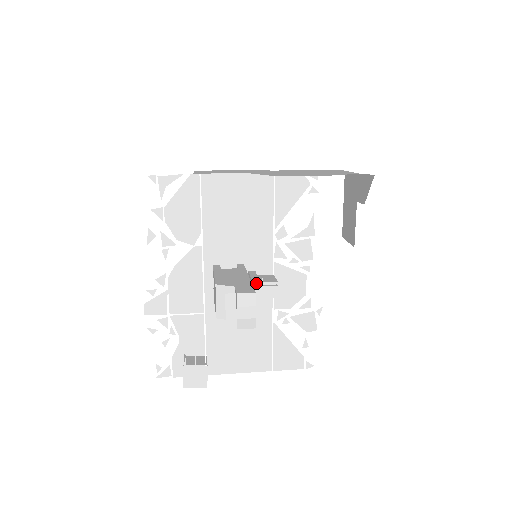
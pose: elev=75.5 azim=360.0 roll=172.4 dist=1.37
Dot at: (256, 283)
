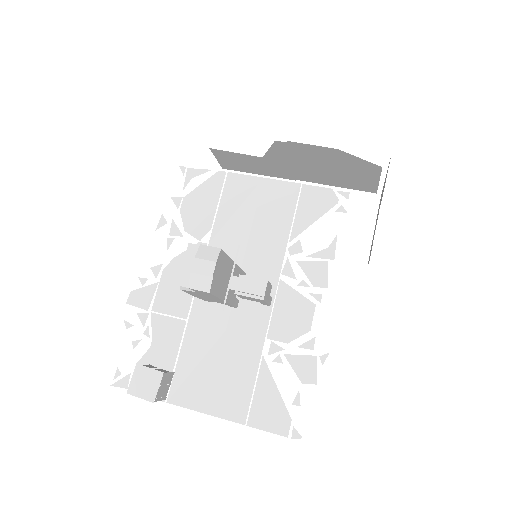
Dot at: (243, 276)
